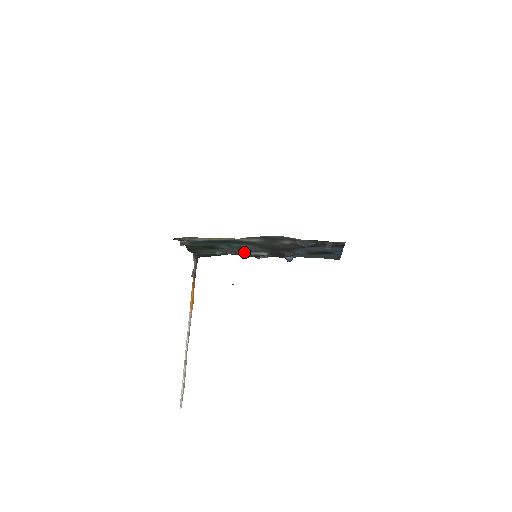
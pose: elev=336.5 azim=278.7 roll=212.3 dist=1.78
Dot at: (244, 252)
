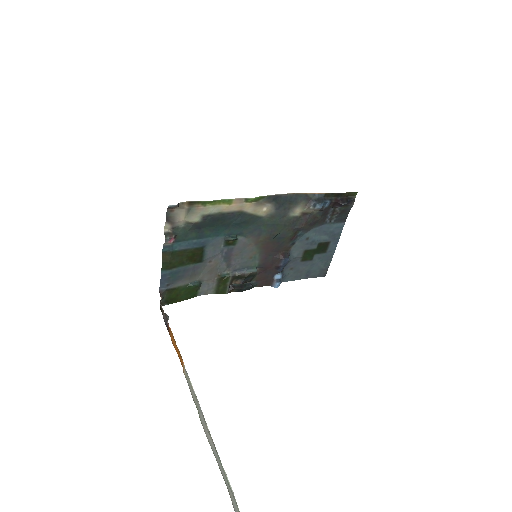
Dot at: (229, 273)
